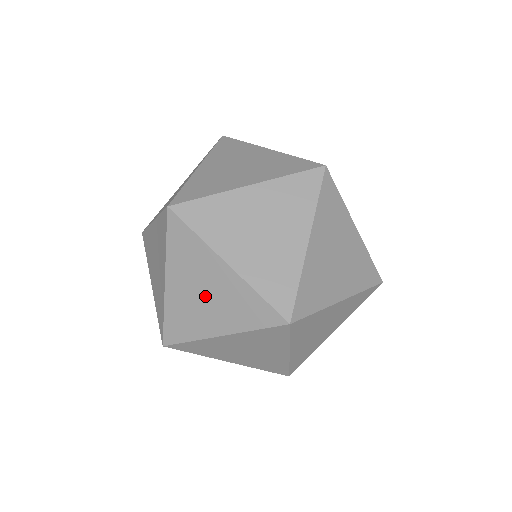
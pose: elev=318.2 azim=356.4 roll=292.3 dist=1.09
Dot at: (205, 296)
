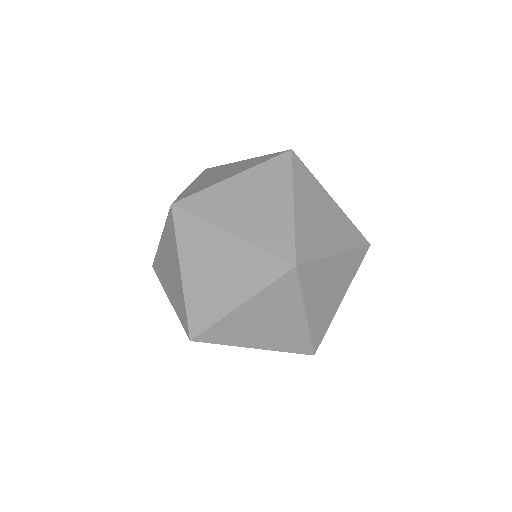
Dot at: (267, 325)
